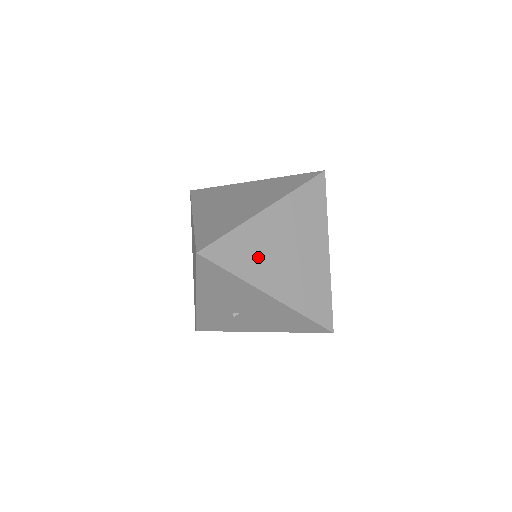
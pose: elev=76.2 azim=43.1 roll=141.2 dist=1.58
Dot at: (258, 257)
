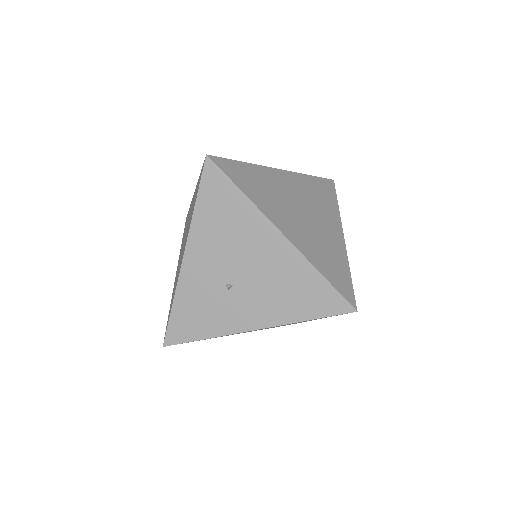
Dot at: (270, 196)
